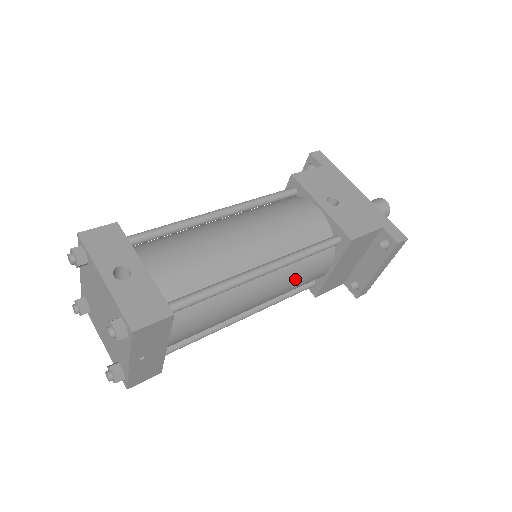
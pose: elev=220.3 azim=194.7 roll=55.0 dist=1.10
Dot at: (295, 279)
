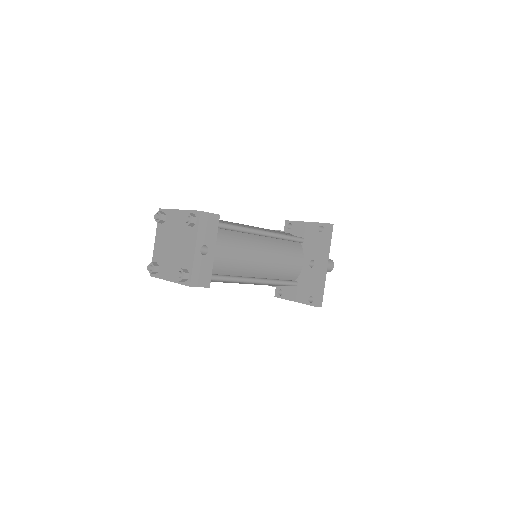
Dot at: occluded
